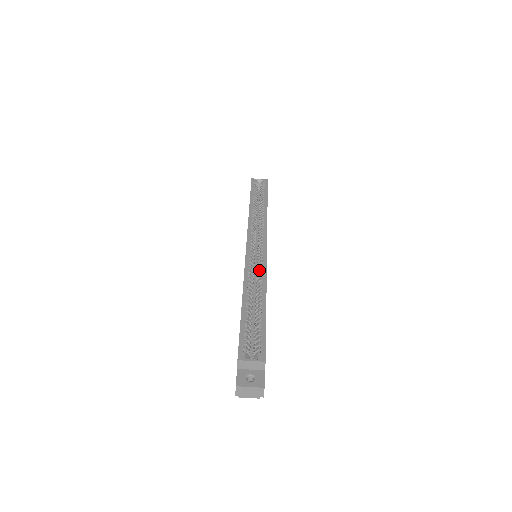
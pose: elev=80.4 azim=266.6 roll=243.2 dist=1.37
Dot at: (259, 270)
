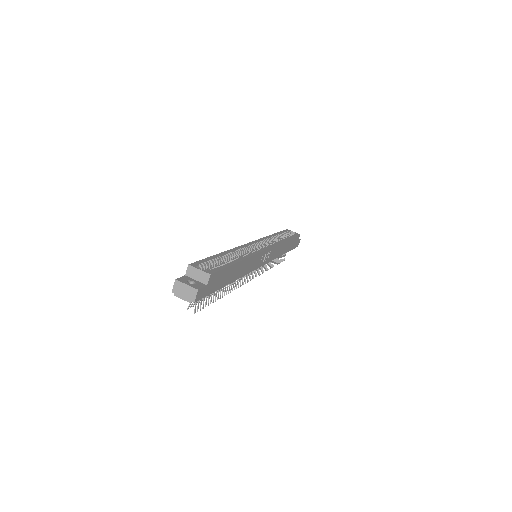
Dot at: occluded
